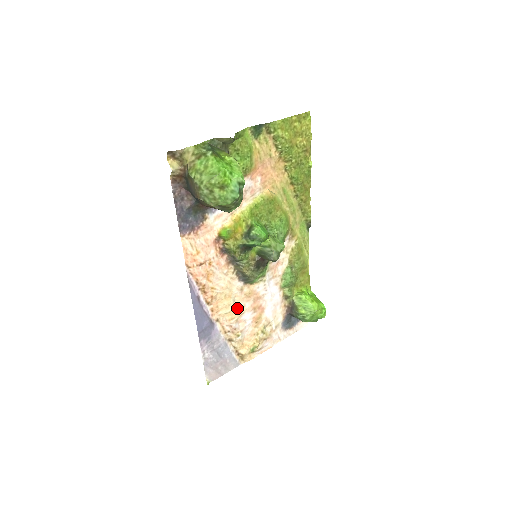
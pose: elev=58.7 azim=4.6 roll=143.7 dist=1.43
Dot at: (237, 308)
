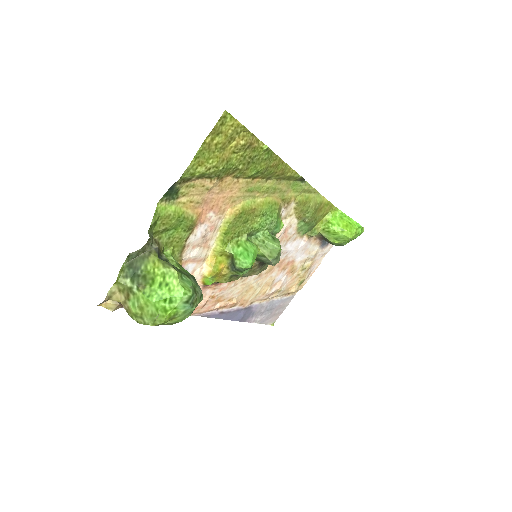
Dot at: (265, 284)
